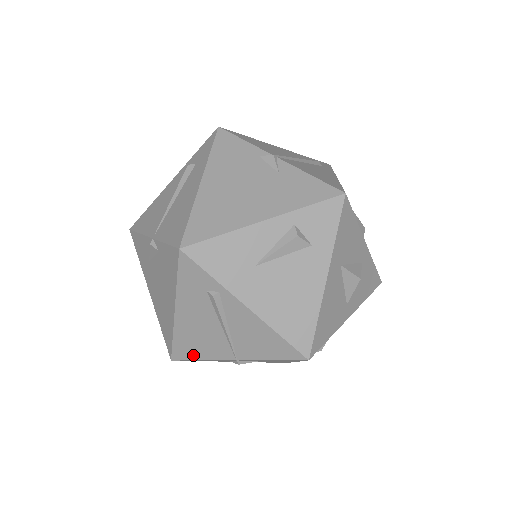
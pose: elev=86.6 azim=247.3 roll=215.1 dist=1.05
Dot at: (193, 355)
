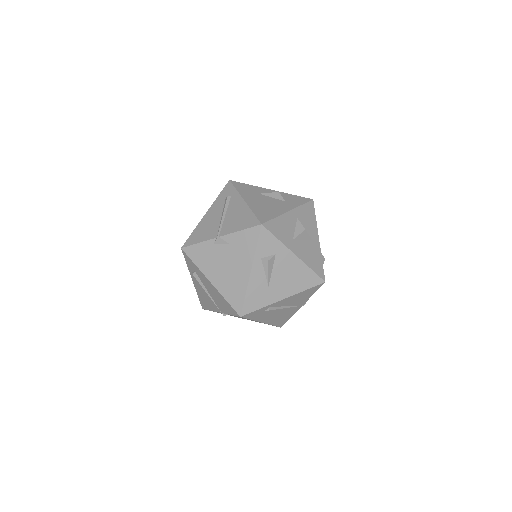
Dot at: (286, 320)
